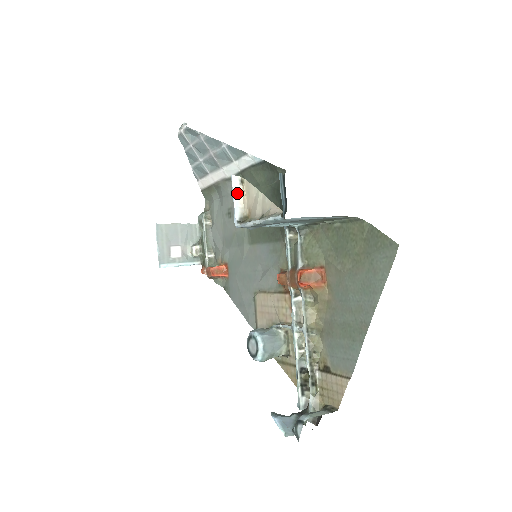
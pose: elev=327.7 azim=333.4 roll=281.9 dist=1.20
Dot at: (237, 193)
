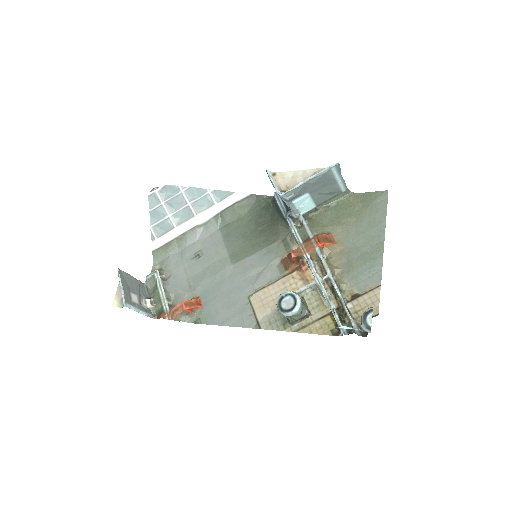
Dot at: (273, 179)
